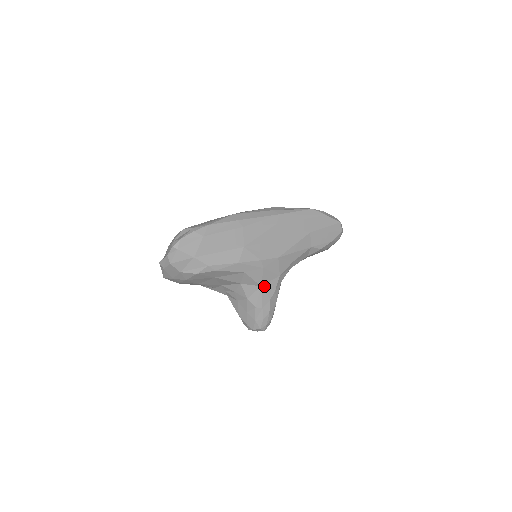
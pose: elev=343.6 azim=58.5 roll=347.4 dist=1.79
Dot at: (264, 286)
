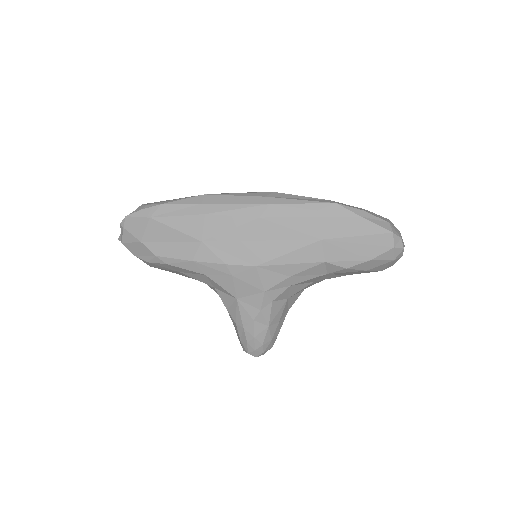
Dot at: (242, 300)
